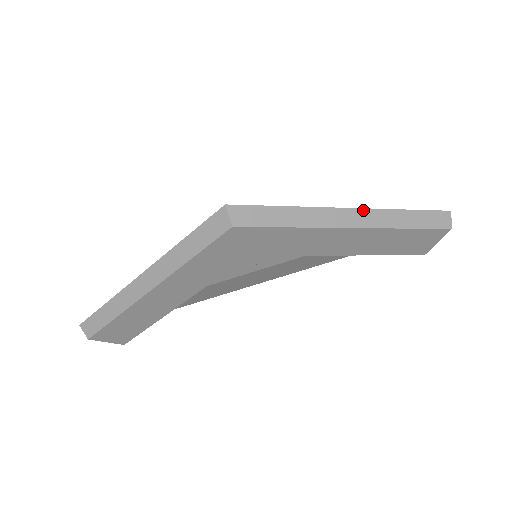
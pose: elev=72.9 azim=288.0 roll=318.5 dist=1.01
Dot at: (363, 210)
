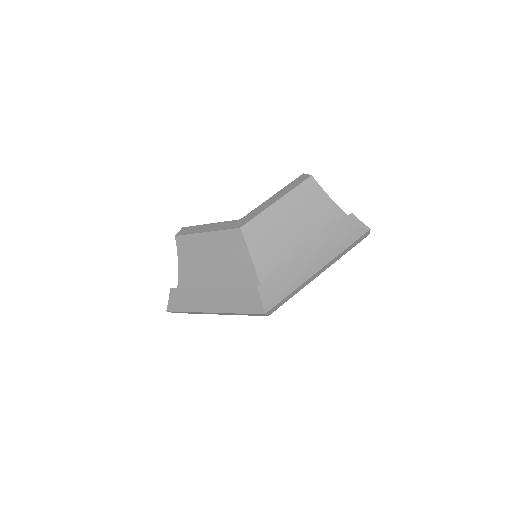
Dot at: (326, 265)
